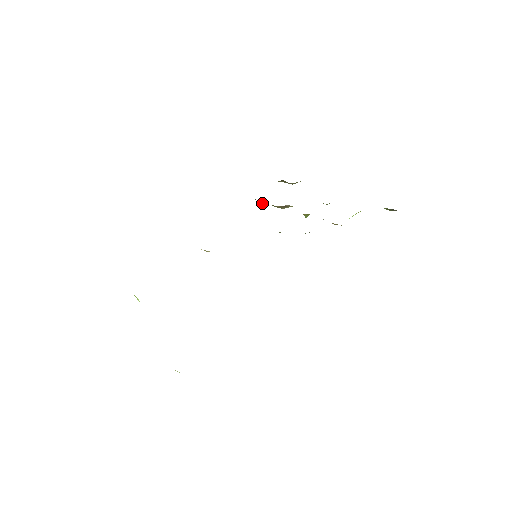
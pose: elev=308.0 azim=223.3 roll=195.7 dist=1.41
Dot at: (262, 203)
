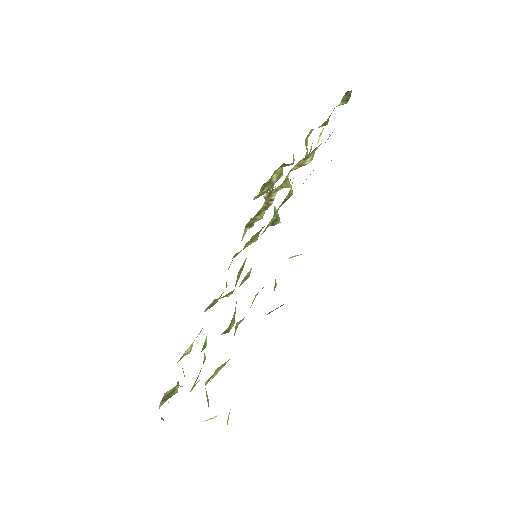
Dot at: (259, 219)
